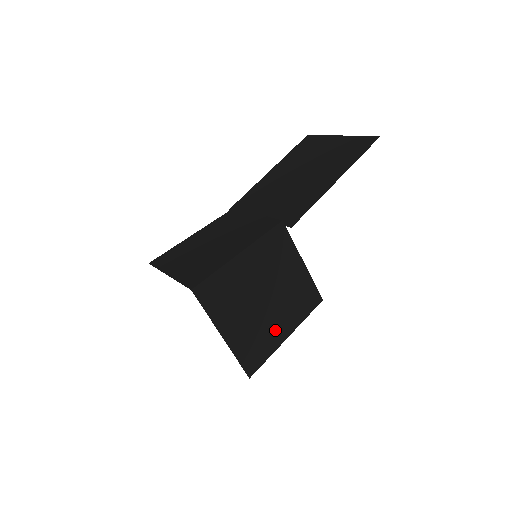
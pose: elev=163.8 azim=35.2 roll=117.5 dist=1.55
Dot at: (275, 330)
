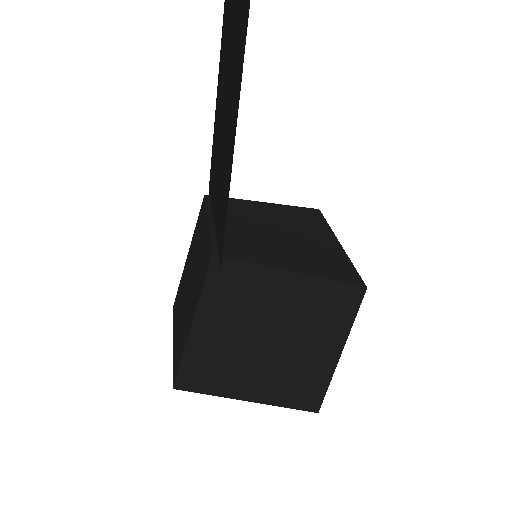
Dot at: (314, 360)
